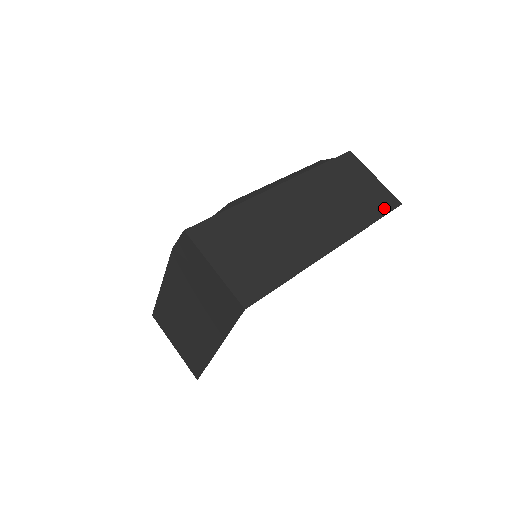
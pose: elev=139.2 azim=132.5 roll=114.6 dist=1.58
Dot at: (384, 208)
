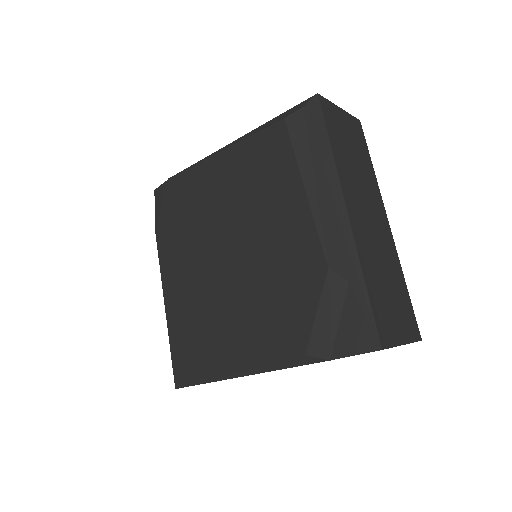
Dot at: (363, 140)
